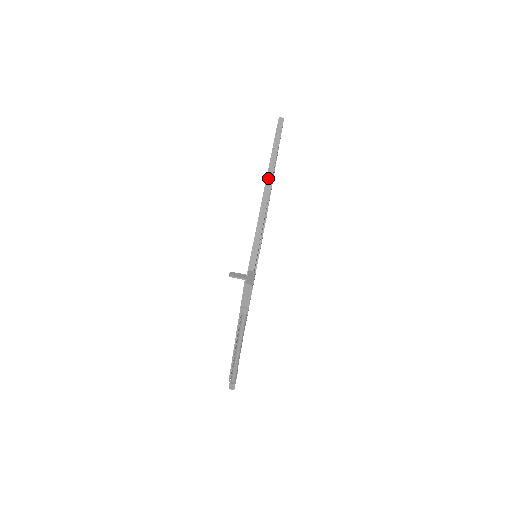
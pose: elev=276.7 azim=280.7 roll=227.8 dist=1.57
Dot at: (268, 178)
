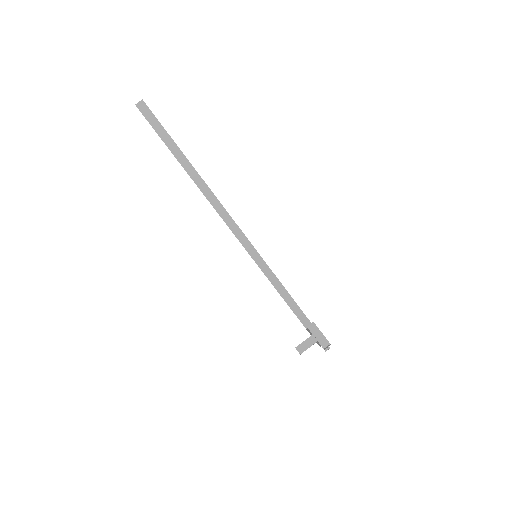
Dot at: (213, 204)
